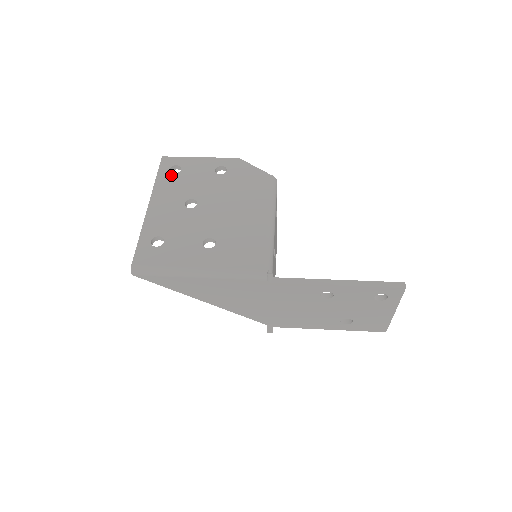
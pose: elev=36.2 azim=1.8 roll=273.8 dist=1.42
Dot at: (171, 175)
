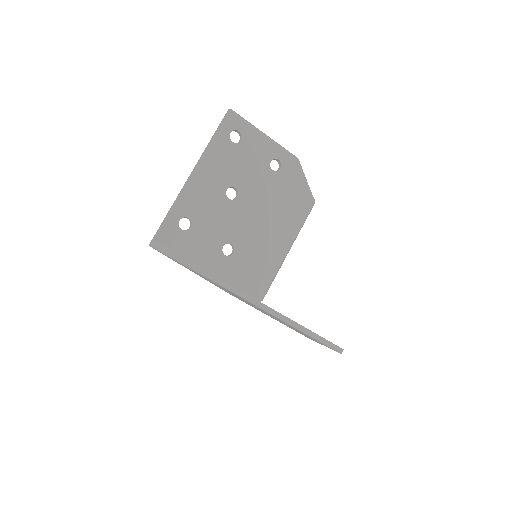
Dot at: (229, 143)
